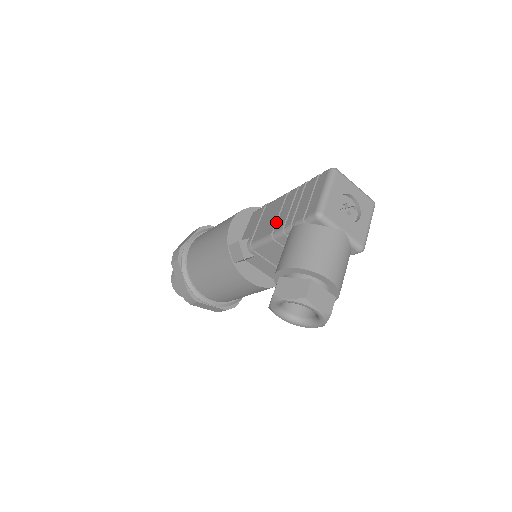
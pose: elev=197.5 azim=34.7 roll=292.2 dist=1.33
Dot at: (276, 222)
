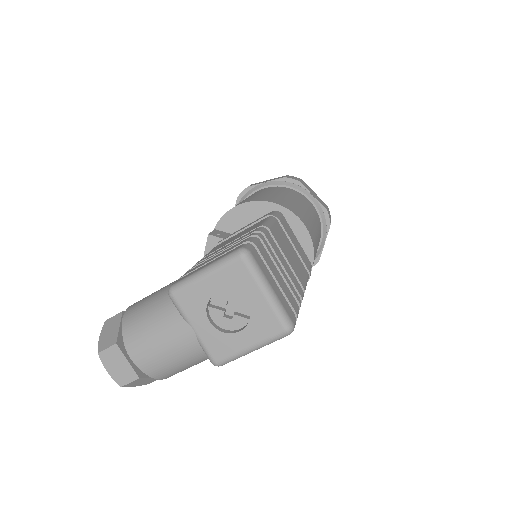
Dot at: (218, 249)
